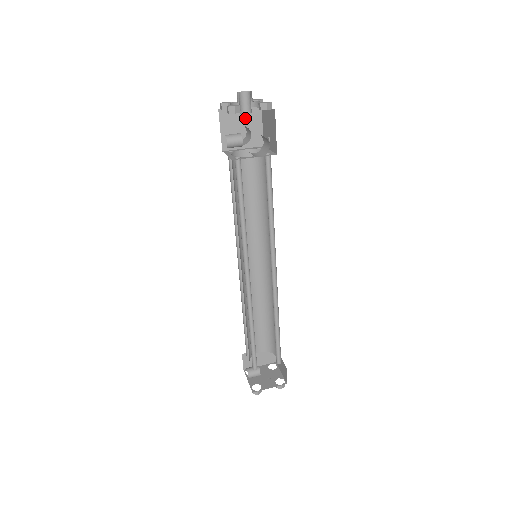
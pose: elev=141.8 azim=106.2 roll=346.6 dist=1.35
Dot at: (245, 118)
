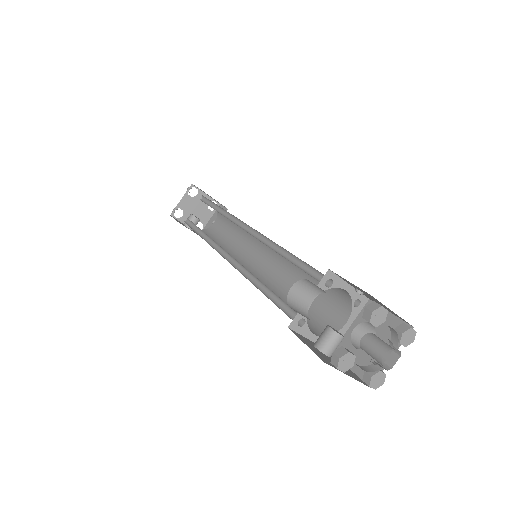
Dot at: occluded
